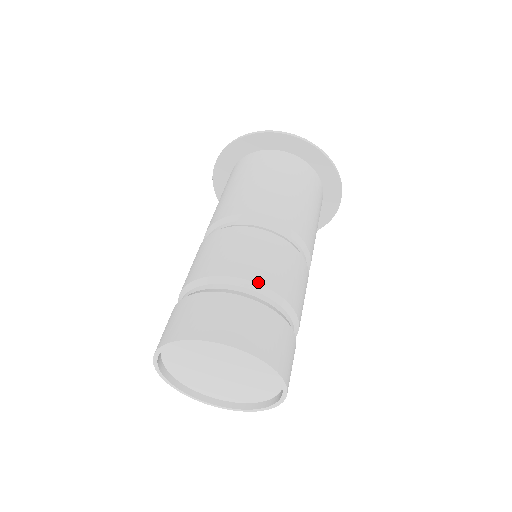
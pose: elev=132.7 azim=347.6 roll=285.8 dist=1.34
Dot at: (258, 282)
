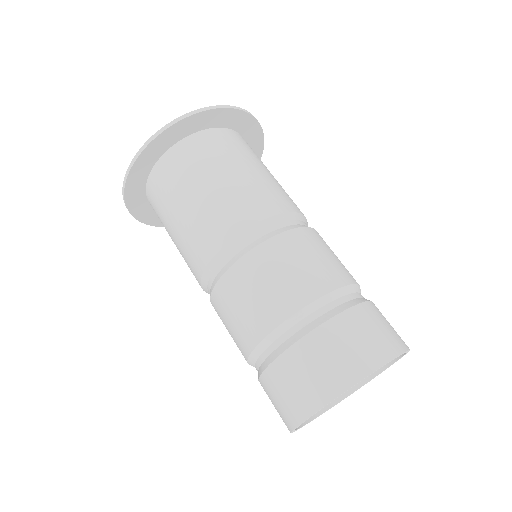
Dot at: (316, 298)
